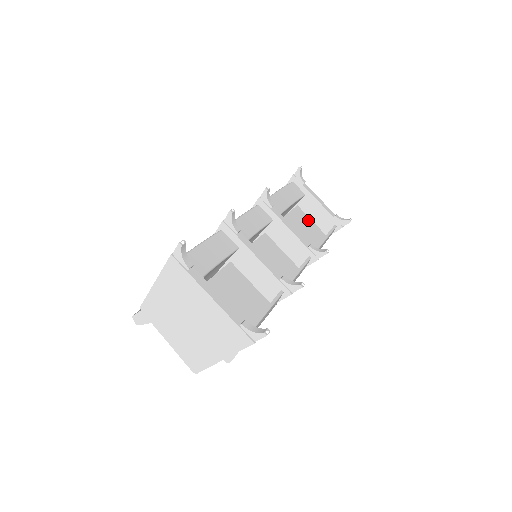
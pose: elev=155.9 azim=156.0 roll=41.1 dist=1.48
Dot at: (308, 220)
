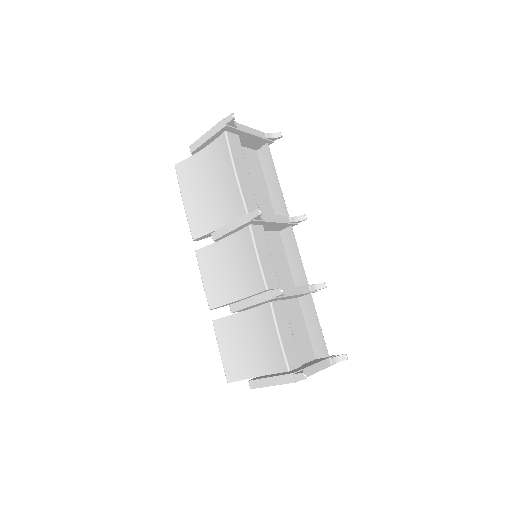
Dot at: occluded
